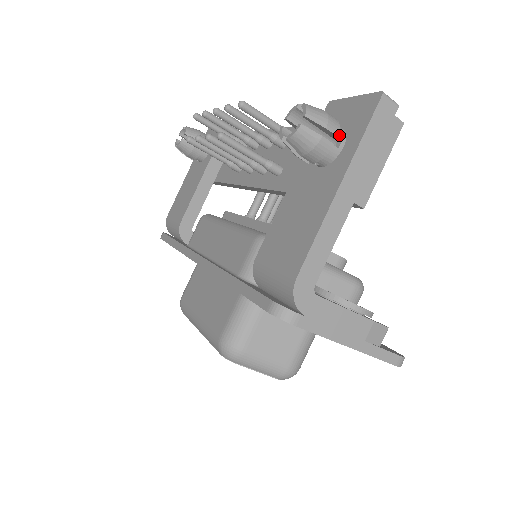
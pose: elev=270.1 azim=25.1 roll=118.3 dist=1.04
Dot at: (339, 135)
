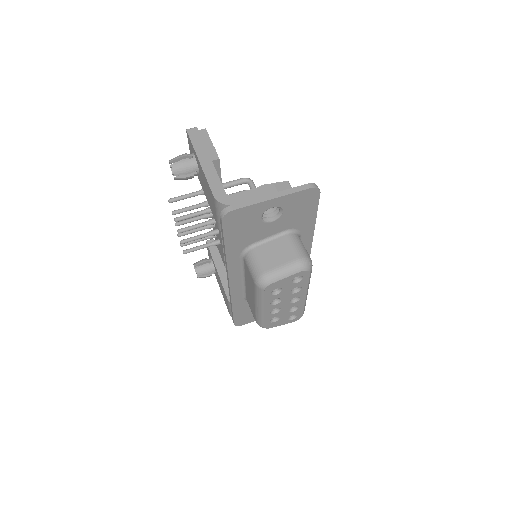
Dot at: (189, 155)
